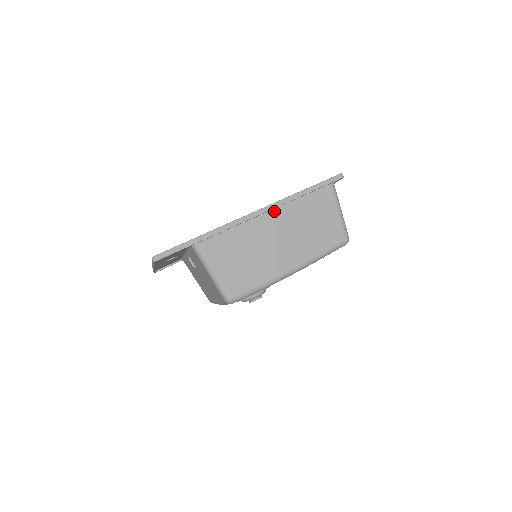
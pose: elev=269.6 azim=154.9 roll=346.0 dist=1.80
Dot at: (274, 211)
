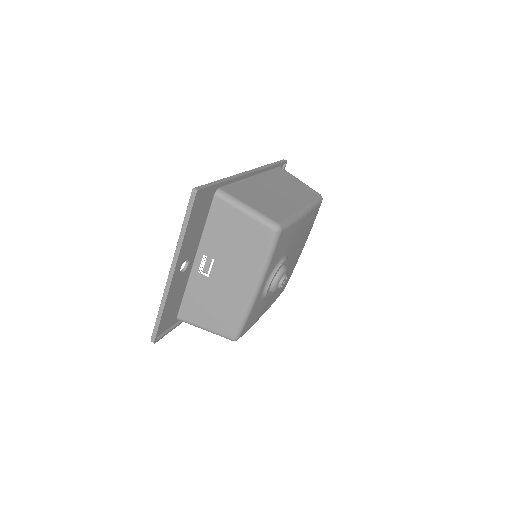
Dot at: (259, 177)
